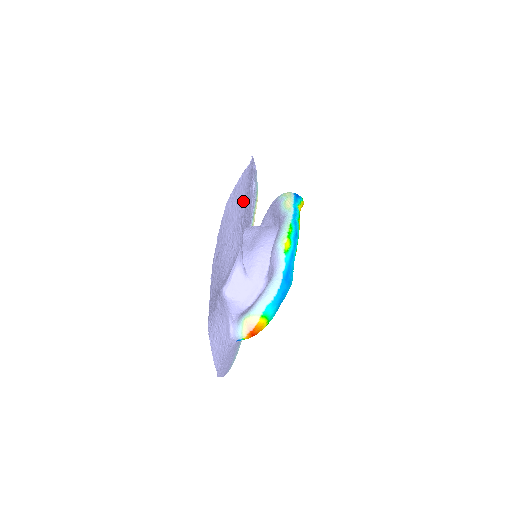
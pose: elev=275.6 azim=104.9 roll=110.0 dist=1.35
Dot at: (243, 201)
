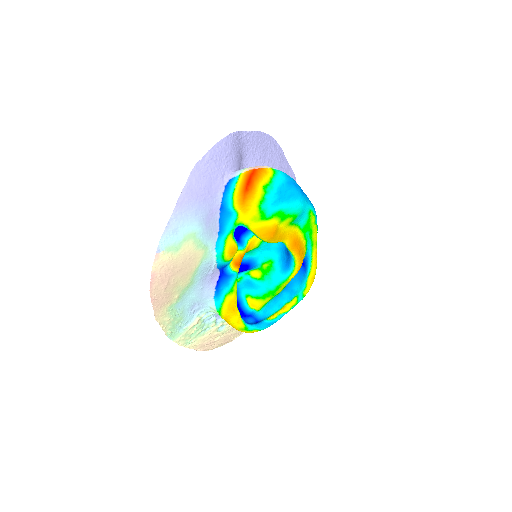
Dot at: occluded
